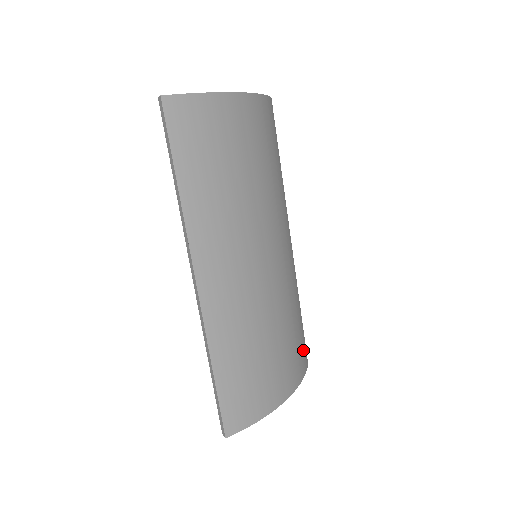
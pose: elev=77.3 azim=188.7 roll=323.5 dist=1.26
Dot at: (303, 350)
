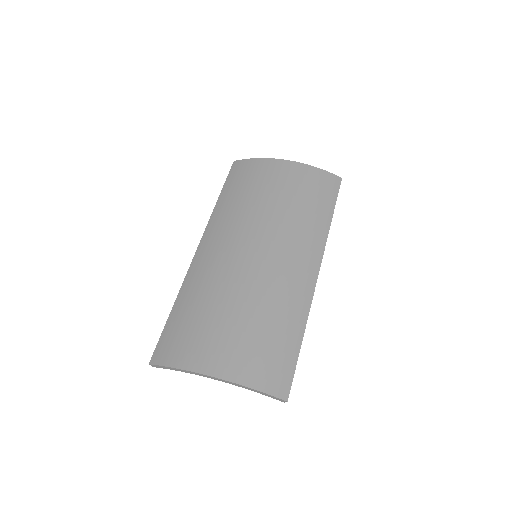
Dot at: (277, 370)
